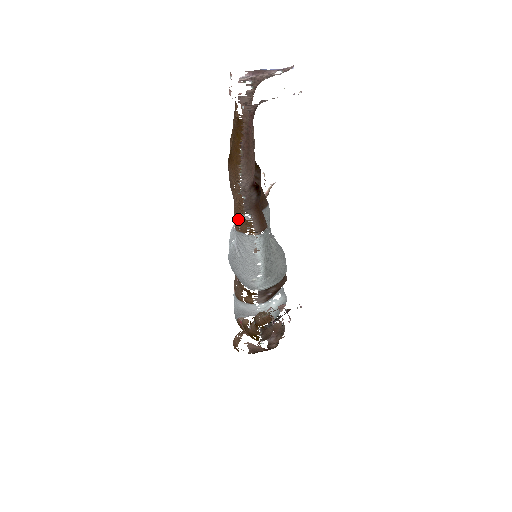
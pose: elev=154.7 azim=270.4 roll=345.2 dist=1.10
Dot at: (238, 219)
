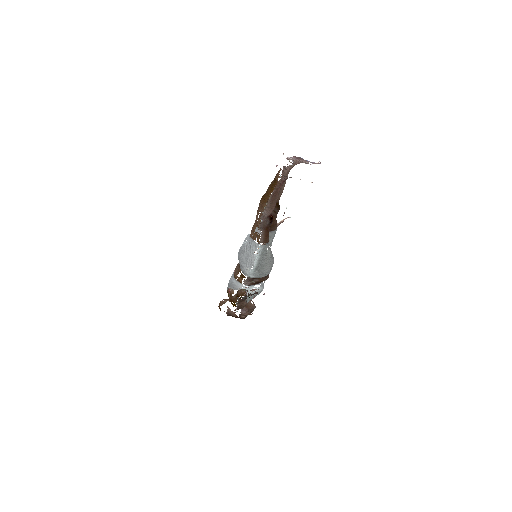
Dot at: (254, 231)
